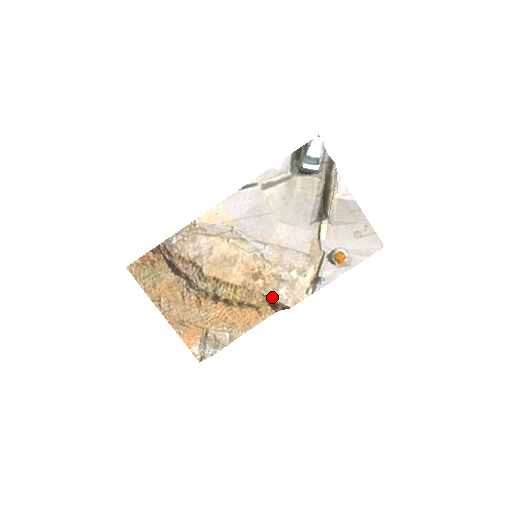
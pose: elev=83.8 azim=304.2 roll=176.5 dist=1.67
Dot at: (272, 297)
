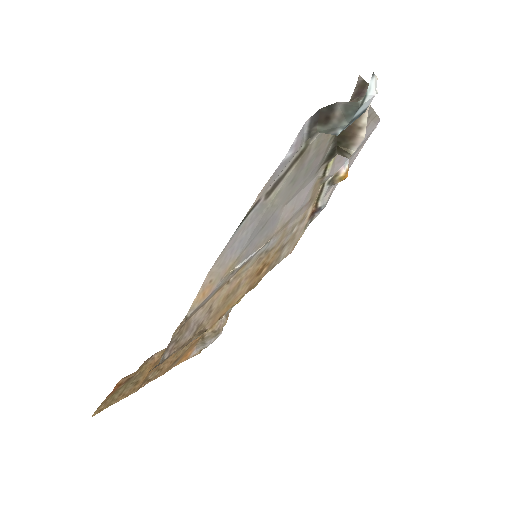
Dot at: occluded
